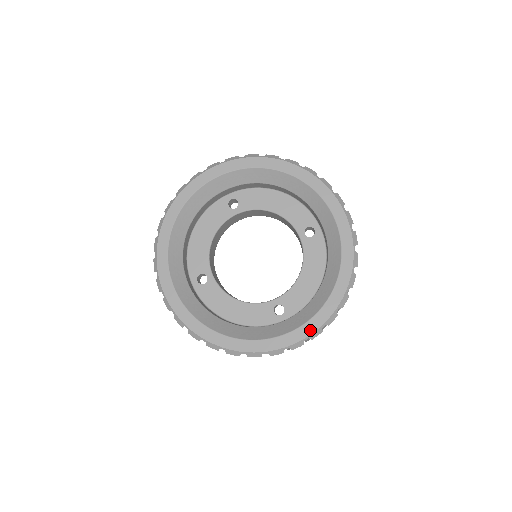
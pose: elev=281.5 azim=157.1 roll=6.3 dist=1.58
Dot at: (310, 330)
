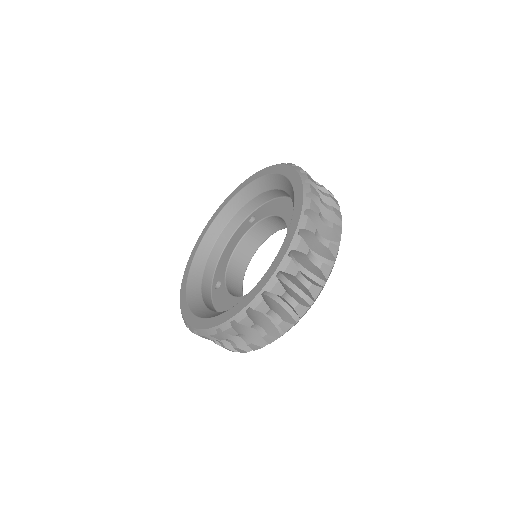
Dot at: (251, 298)
